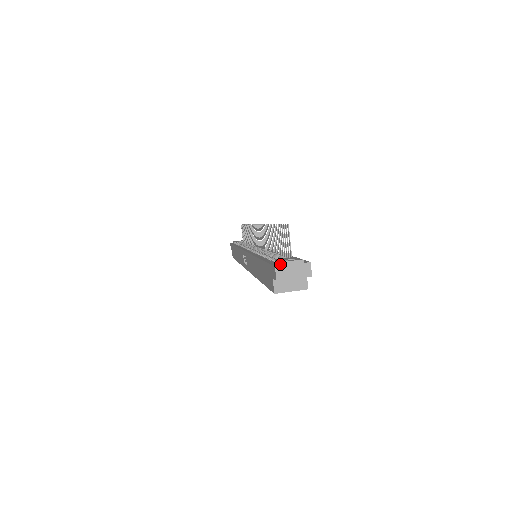
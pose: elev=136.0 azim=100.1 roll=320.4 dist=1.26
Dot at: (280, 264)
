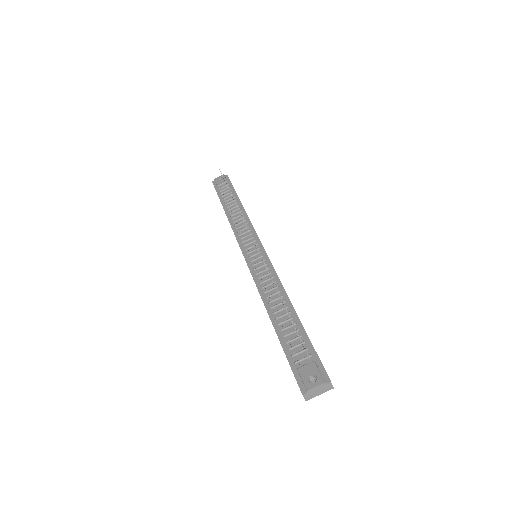
Dot at: (306, 390)
